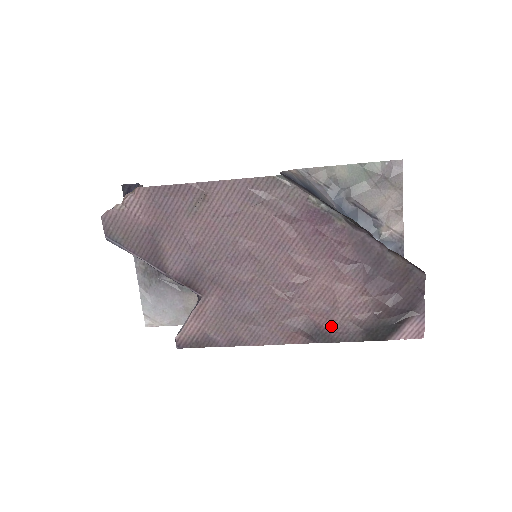
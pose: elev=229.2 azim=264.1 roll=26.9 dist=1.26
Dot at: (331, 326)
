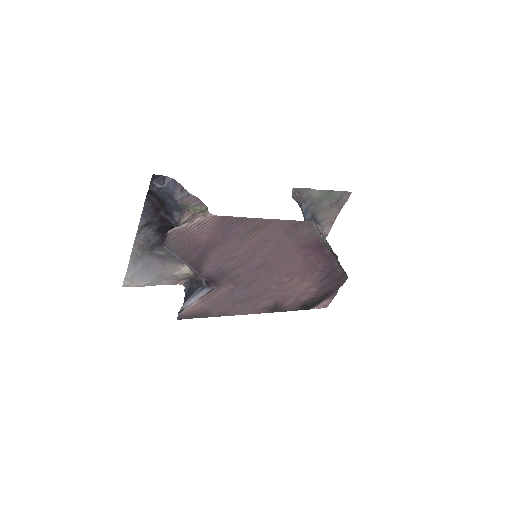
Dot at: (286, 303)
